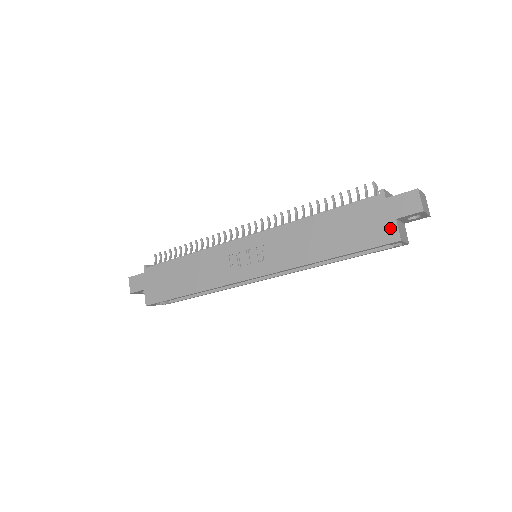
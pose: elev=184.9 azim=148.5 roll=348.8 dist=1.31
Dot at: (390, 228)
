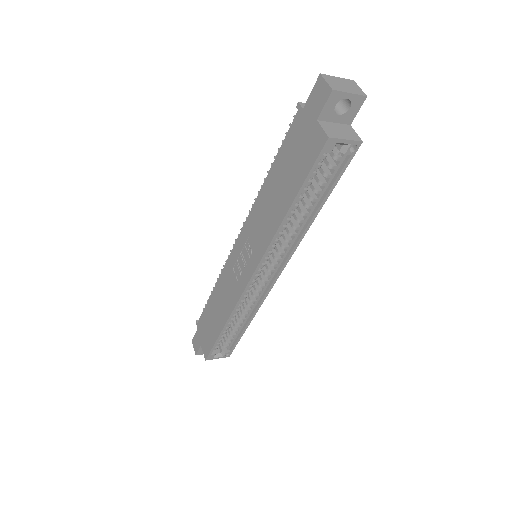
Dot at: (316, 134)
